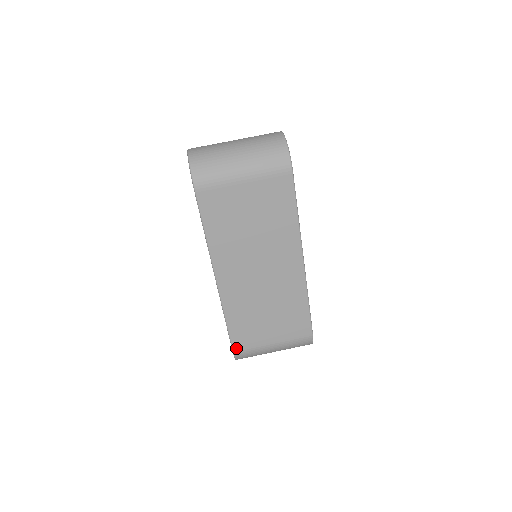
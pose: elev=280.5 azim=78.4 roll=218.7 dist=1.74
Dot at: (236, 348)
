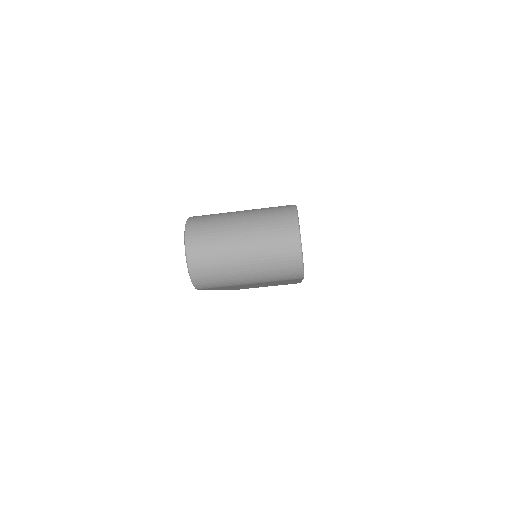
Dot at: occluded
